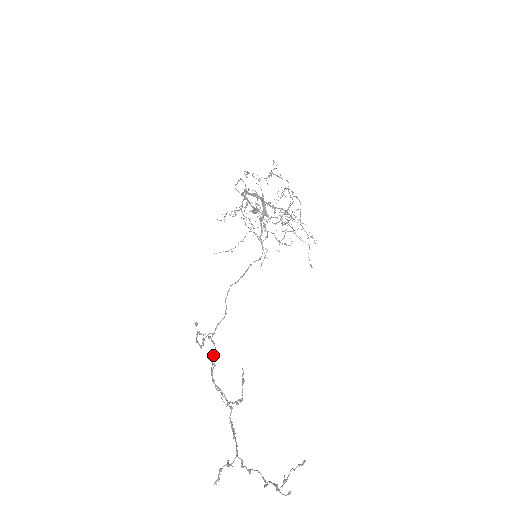
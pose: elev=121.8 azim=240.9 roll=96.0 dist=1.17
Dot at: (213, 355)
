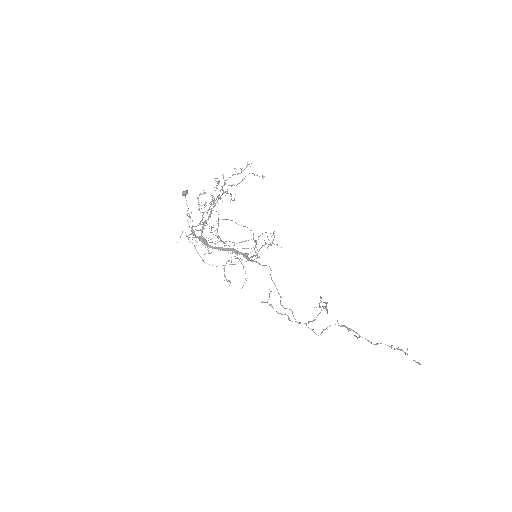
Dot at: occluded
